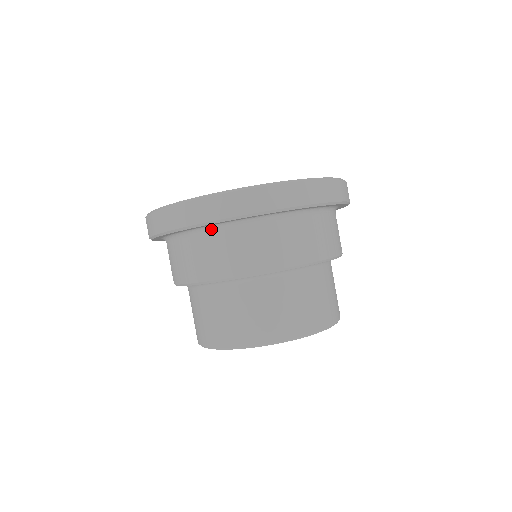
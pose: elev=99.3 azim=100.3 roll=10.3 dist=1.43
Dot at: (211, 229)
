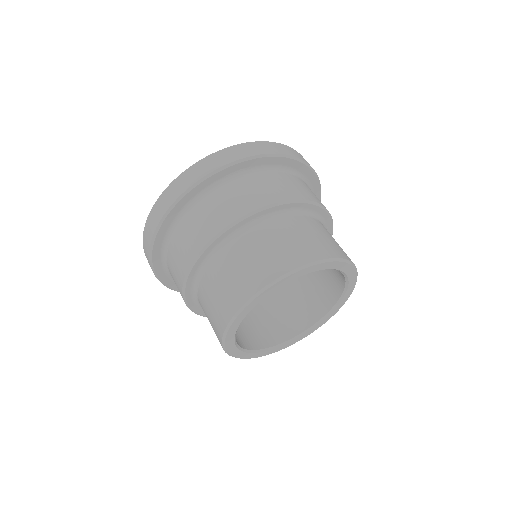
Dot at: (194, 205)
